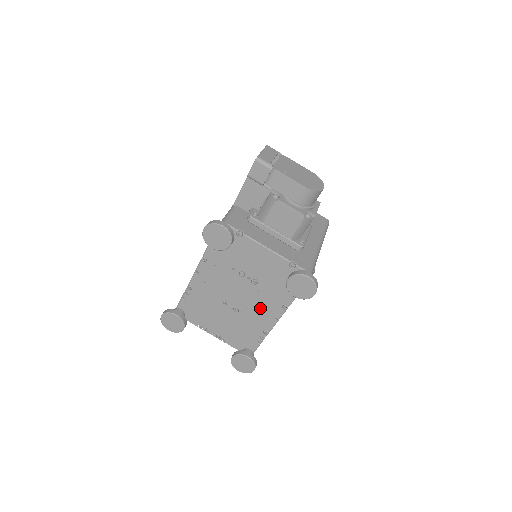
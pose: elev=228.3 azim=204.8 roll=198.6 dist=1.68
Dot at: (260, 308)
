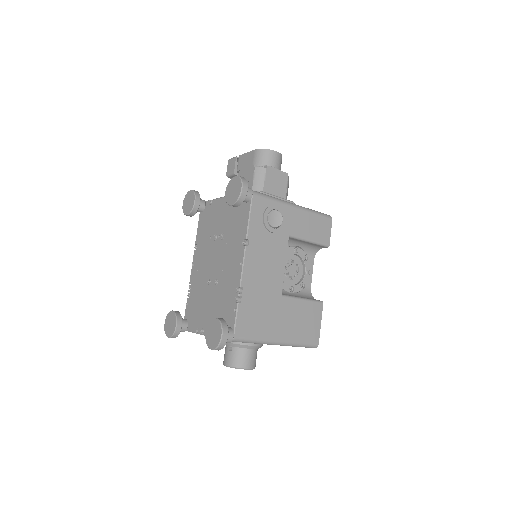
Dot at: (230, 262)
